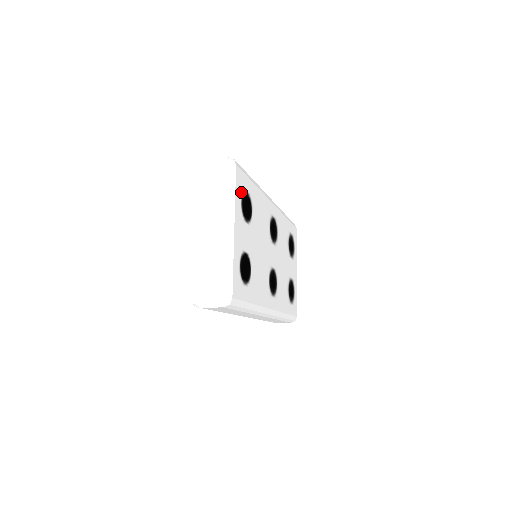
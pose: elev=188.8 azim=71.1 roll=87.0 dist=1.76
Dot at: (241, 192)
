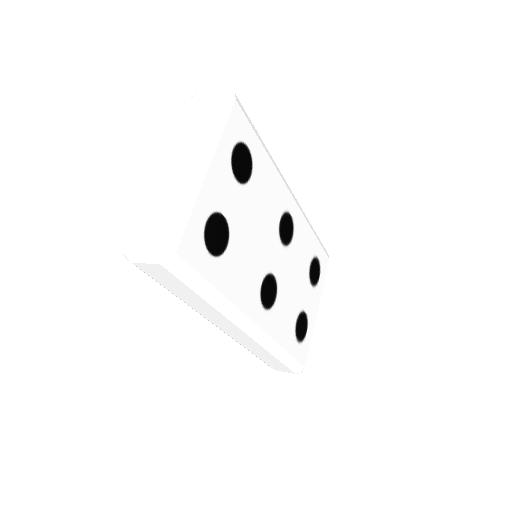
Dot at: (236, 138)
